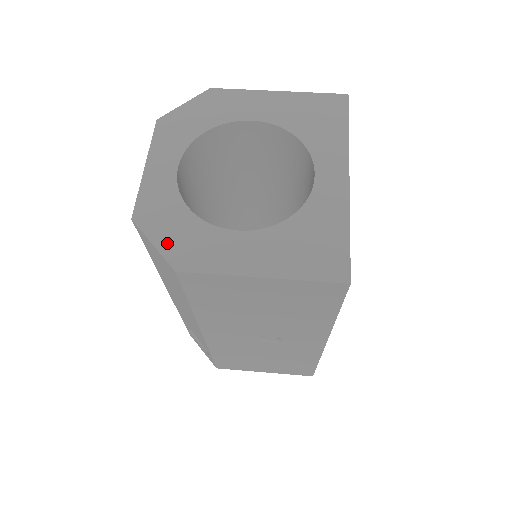
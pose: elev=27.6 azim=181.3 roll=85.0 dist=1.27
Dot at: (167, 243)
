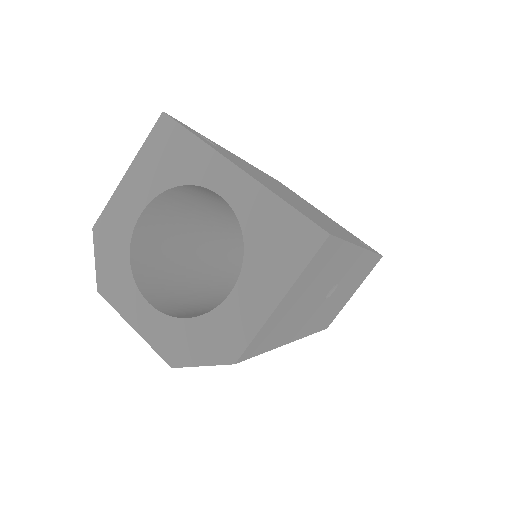
Dot at: (208, 355)
